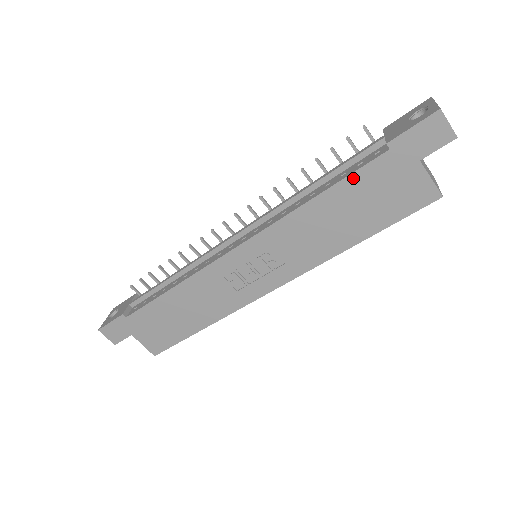
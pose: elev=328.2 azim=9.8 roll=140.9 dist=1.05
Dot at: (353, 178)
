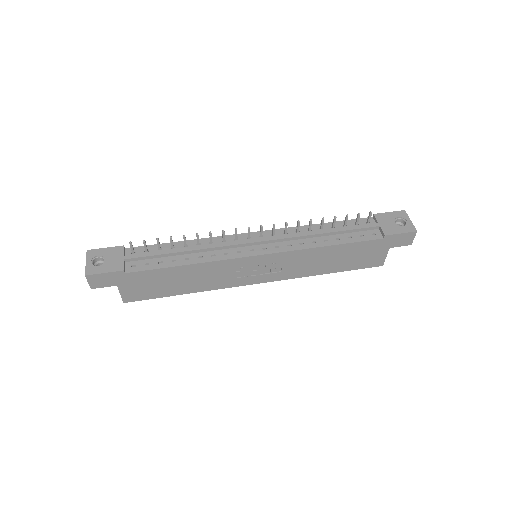
Dot at: (357, 244)
